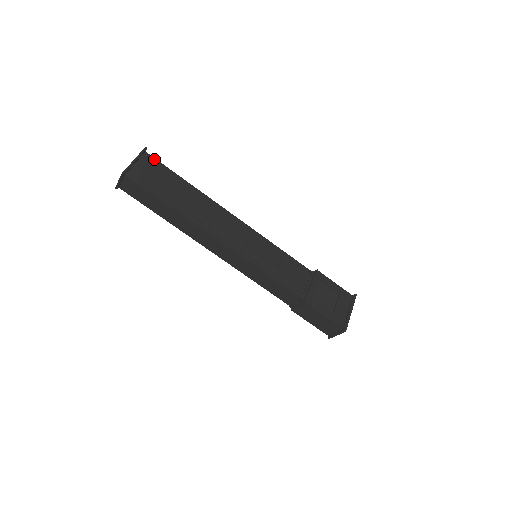
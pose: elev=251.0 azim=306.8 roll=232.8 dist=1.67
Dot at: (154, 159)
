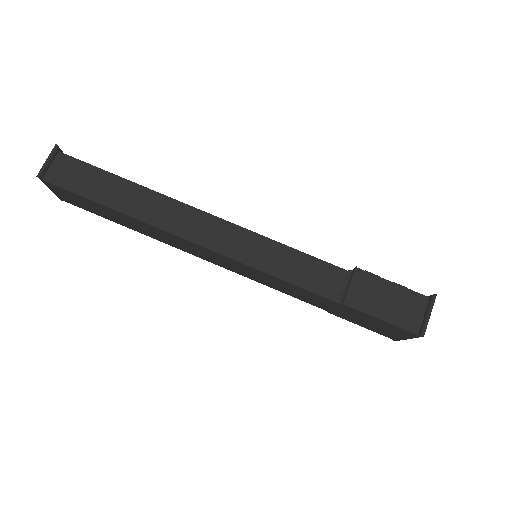
Dot at: occluded
